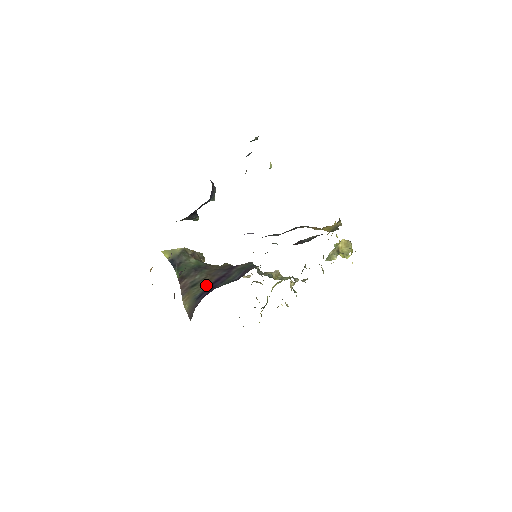
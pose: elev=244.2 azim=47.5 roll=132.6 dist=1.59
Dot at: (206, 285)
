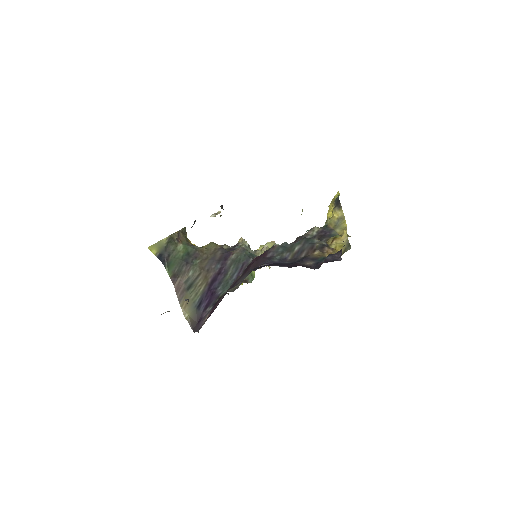
Dot at: (203, 287)
